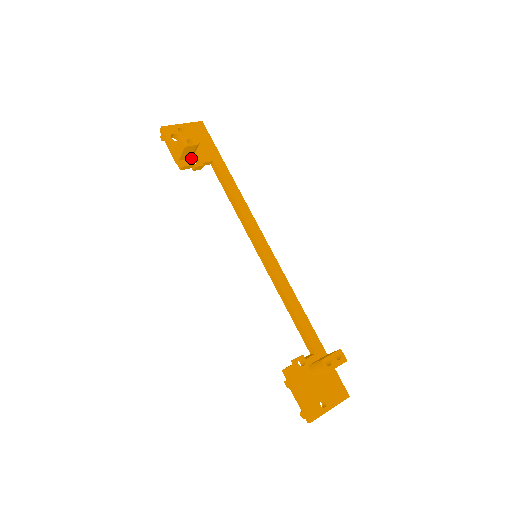
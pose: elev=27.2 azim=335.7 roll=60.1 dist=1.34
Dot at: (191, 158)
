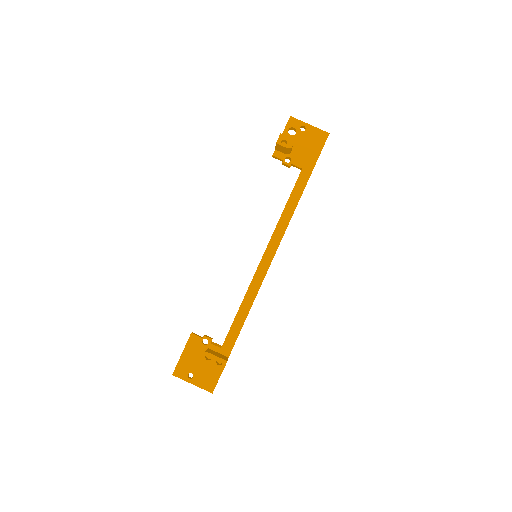
Dot at: (286, 154)
